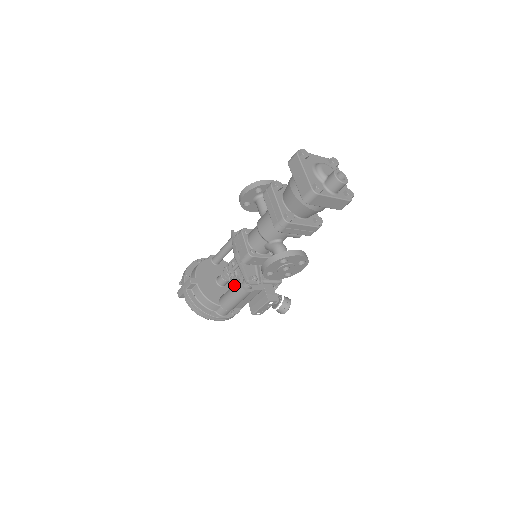
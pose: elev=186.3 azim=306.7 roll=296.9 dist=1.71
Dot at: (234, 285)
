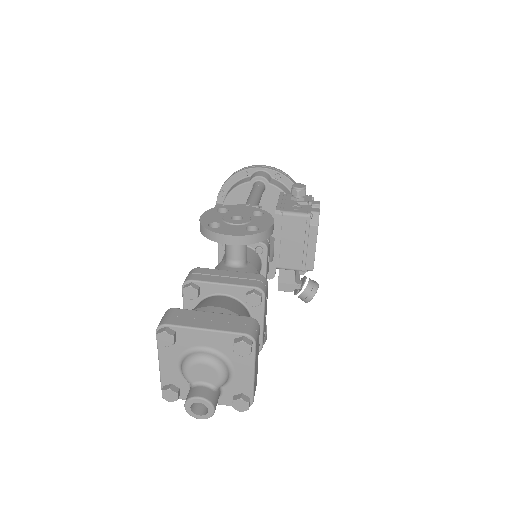
Dot at: occluded
